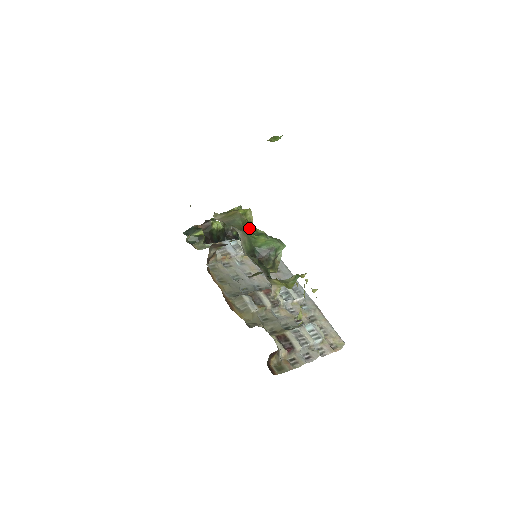
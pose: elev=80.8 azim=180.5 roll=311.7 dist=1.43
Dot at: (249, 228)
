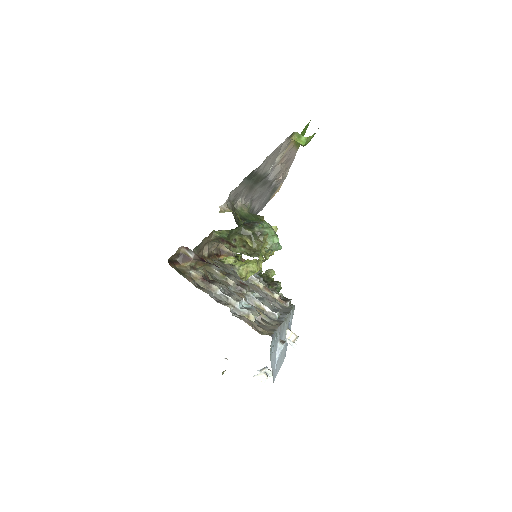
Dot at: occluded
